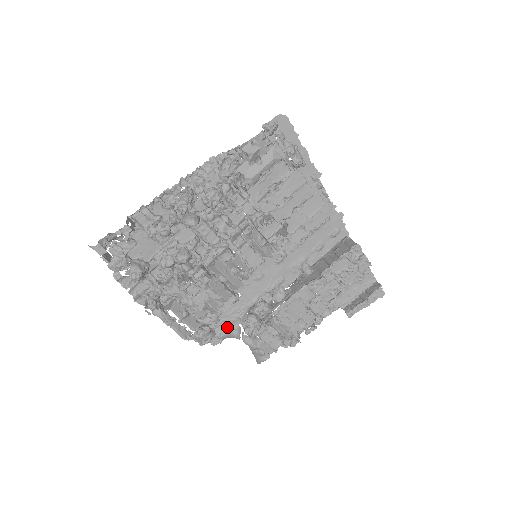
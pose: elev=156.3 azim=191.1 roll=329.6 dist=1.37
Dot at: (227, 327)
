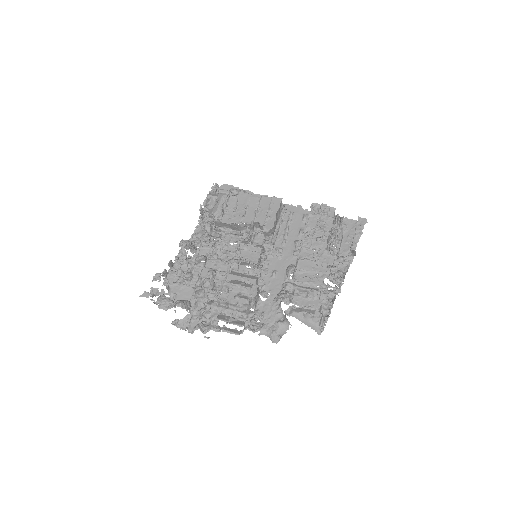
Dot at: (276, 322)
